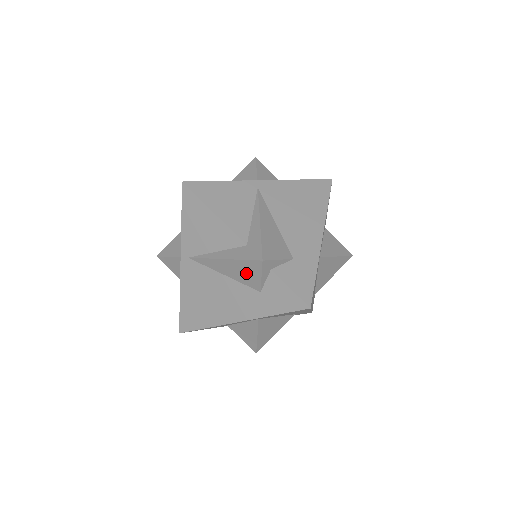
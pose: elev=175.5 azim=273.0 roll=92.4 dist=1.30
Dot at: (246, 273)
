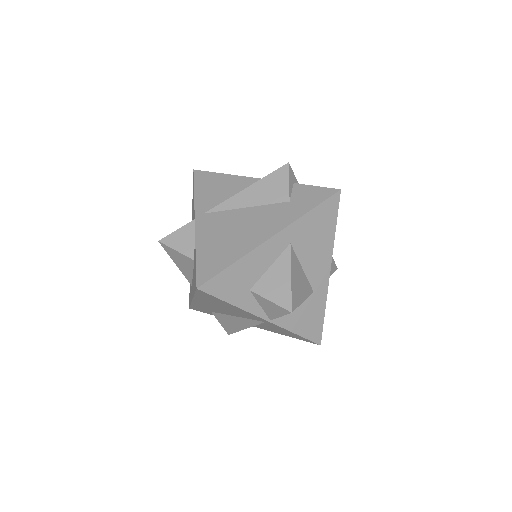
Dot at: (273, 188)
